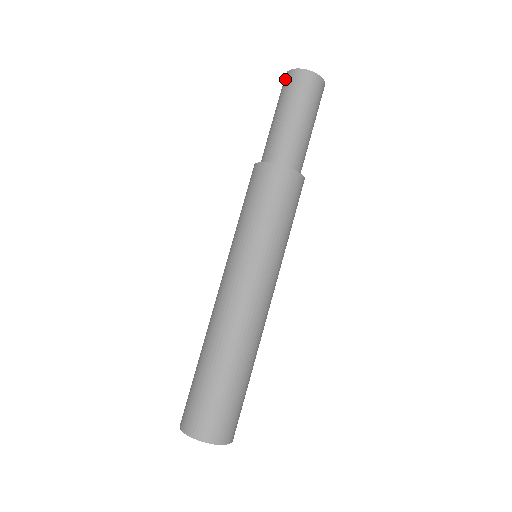
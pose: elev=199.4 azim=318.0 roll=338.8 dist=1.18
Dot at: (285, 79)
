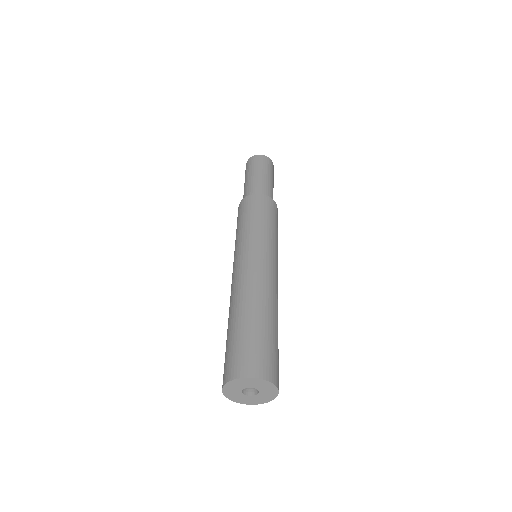
Dot at: (246, 165)
